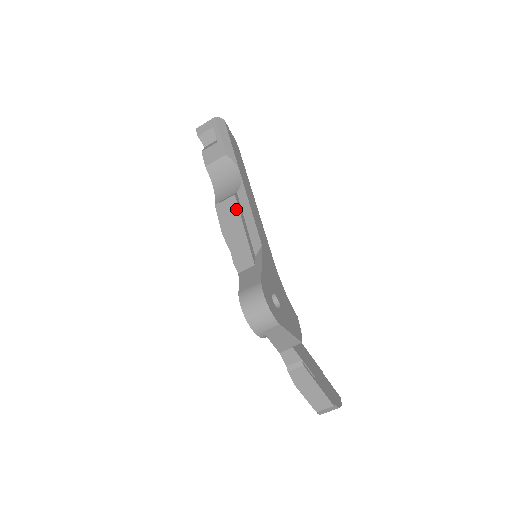
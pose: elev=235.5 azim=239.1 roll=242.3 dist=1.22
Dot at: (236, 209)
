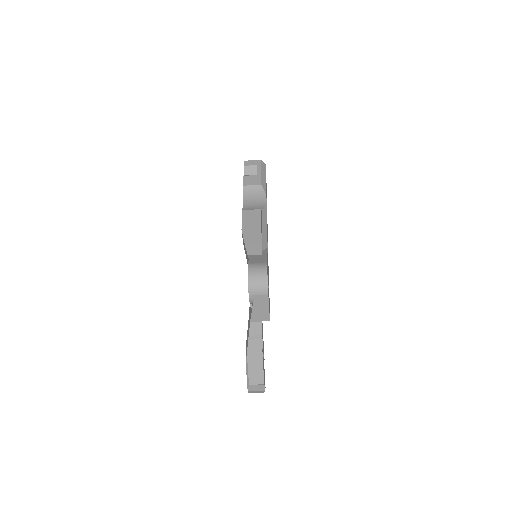
Dot at: (259, 218)
